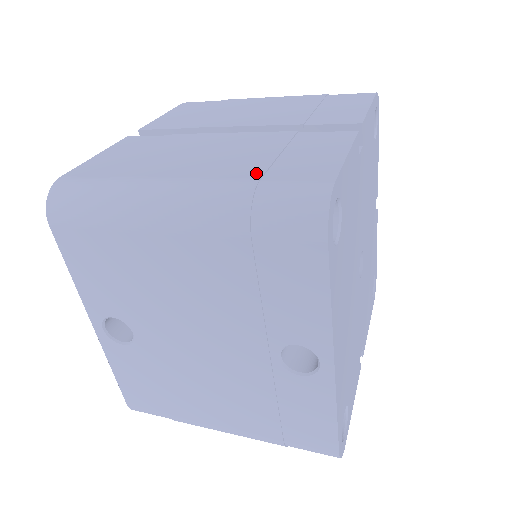
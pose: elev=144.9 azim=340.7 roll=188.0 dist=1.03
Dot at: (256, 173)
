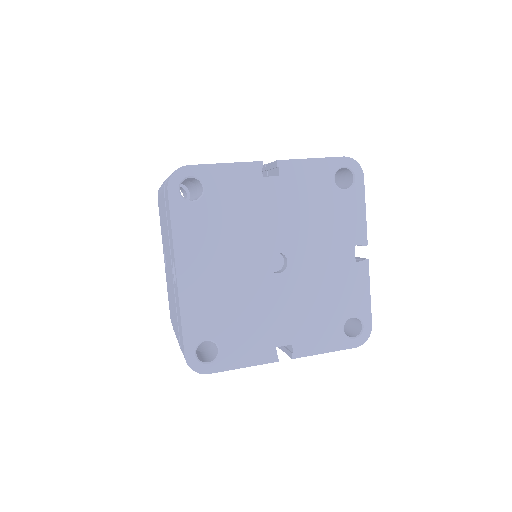
Dot at: occluded
